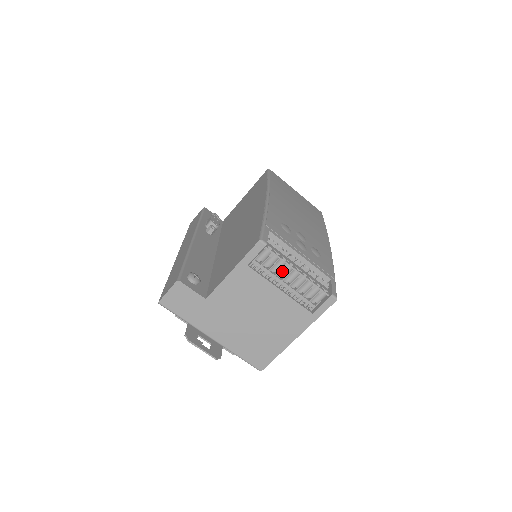
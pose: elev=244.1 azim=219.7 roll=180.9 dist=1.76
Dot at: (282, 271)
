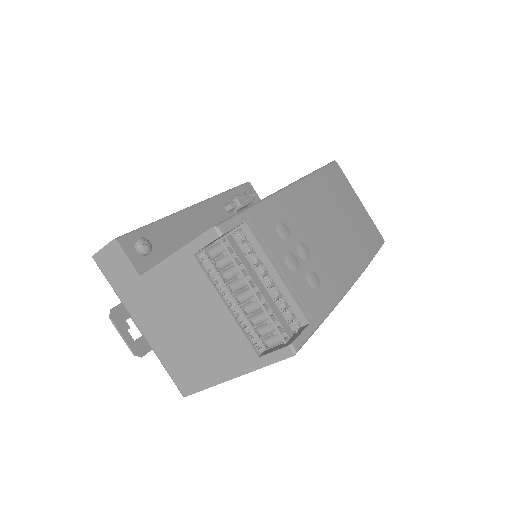
Dot at: (234, 281)
